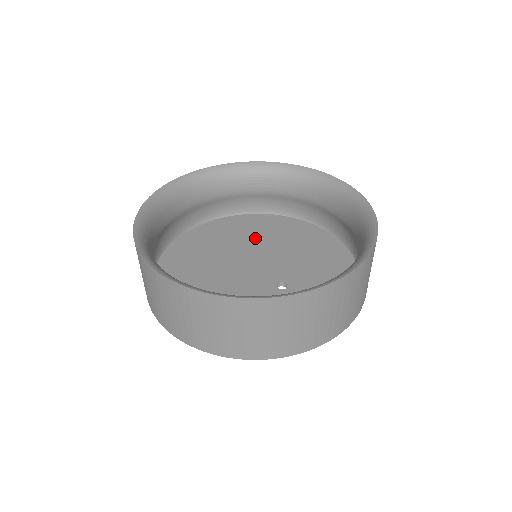
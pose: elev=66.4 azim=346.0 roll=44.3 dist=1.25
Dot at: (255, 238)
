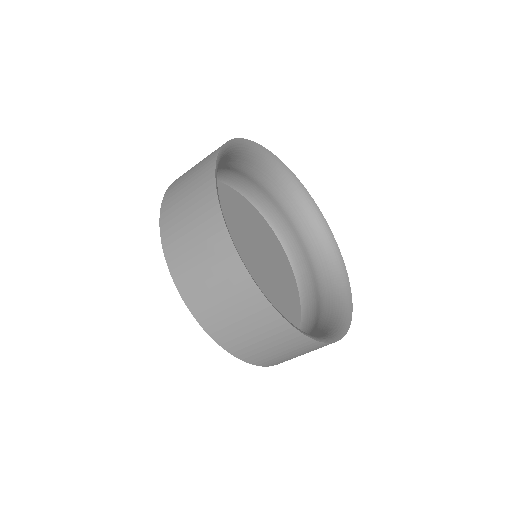
Dot at: (264, 251)
